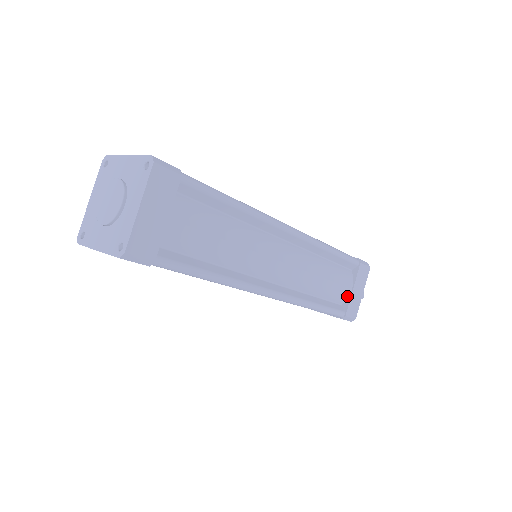
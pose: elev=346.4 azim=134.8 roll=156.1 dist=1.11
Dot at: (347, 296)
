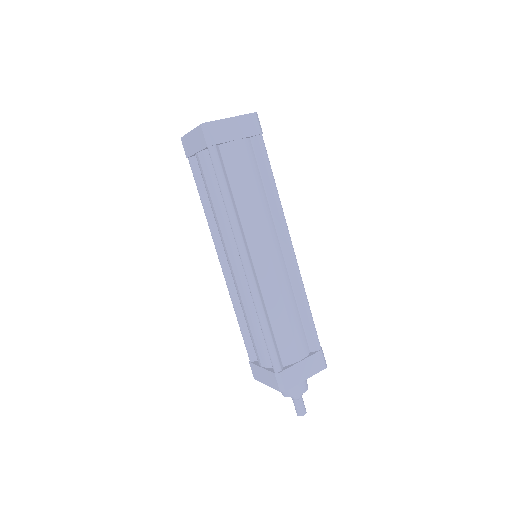
Dot at: (293, 361)
